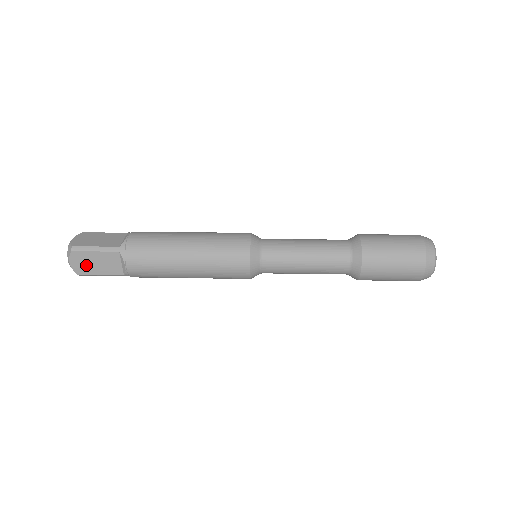
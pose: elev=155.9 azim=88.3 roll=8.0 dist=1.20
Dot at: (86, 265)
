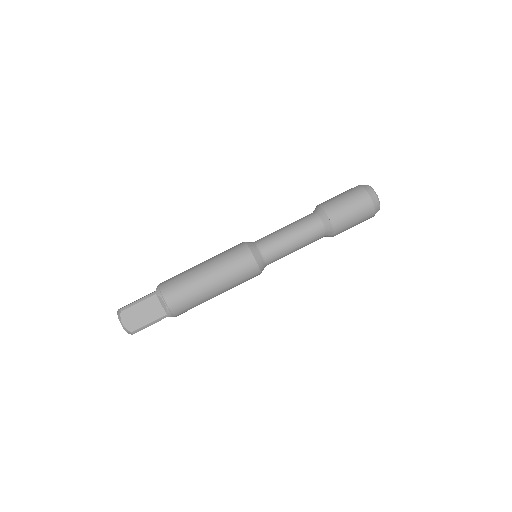
Dot at: occluded
